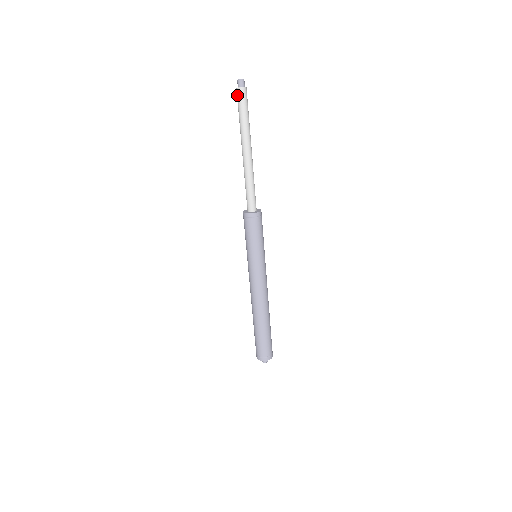
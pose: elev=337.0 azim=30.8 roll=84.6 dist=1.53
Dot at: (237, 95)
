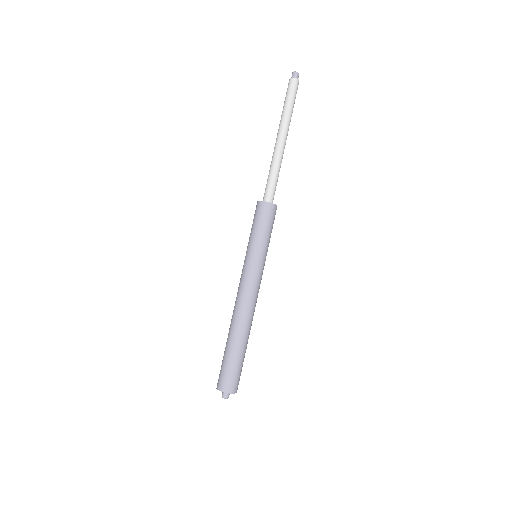
Dot at: (290, 84)
